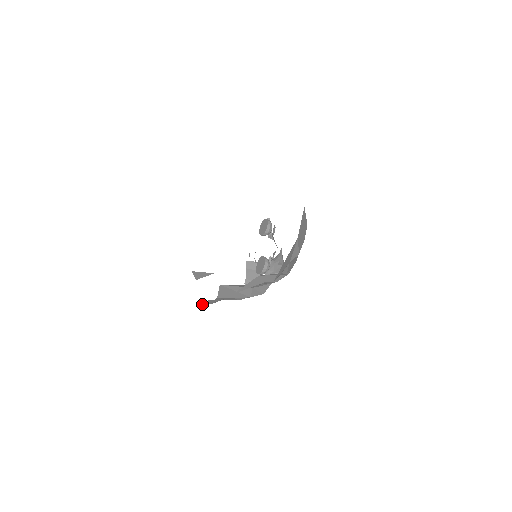
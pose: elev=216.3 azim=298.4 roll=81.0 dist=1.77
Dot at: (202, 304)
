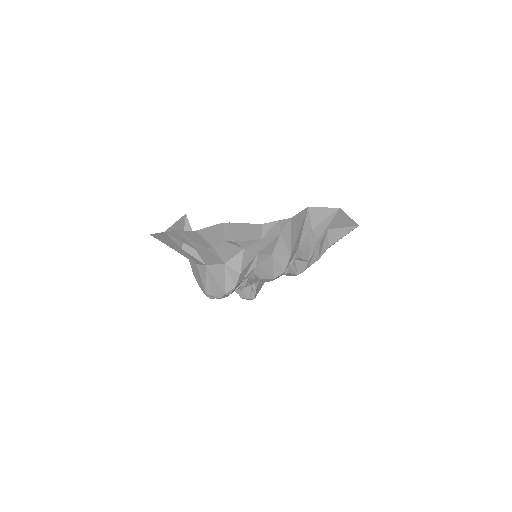
Dot at: (230, 229)
